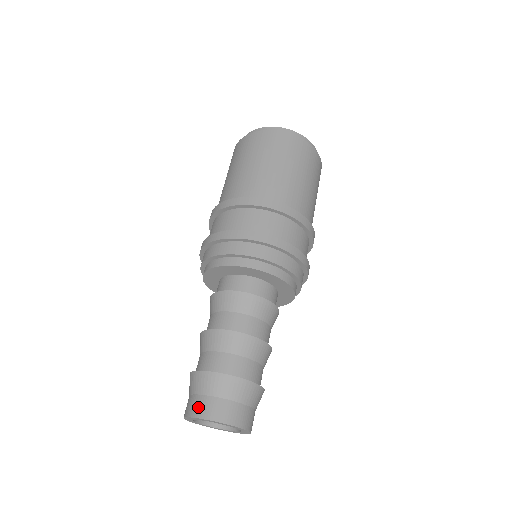
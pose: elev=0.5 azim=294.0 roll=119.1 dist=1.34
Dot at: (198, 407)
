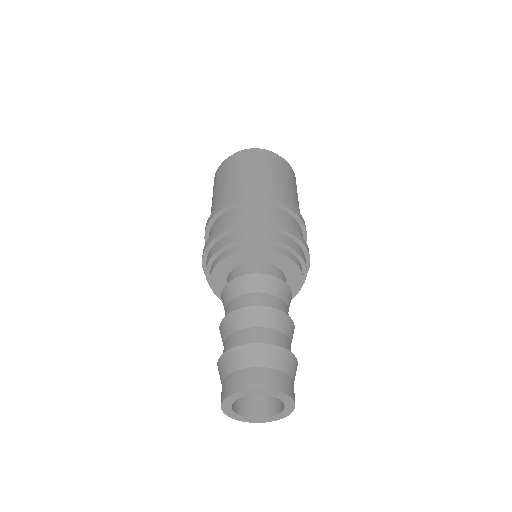
Dot at: (254, 379)
